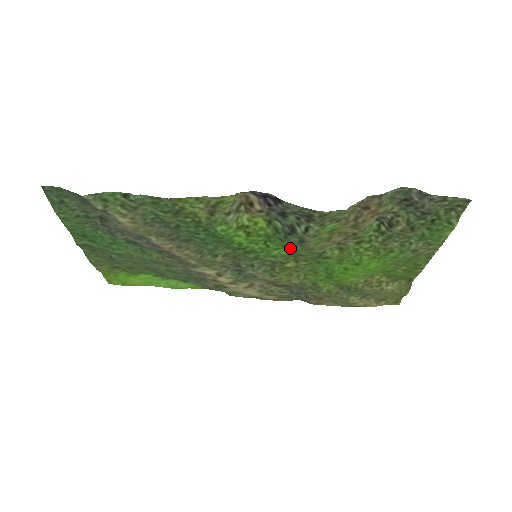
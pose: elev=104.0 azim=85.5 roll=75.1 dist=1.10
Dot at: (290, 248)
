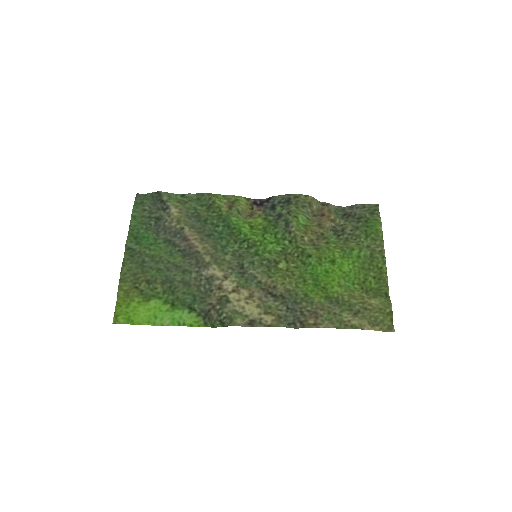
Dot at: (280, 244)
